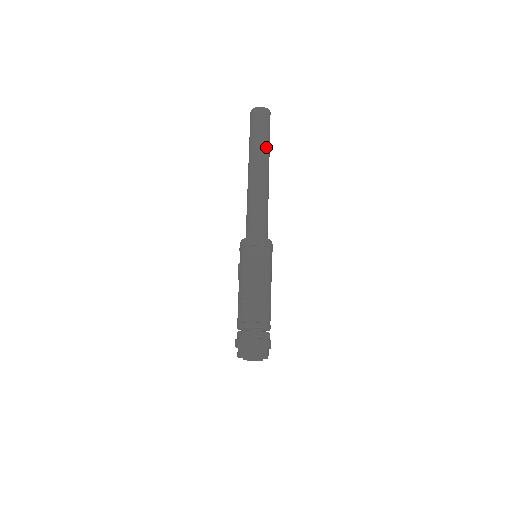
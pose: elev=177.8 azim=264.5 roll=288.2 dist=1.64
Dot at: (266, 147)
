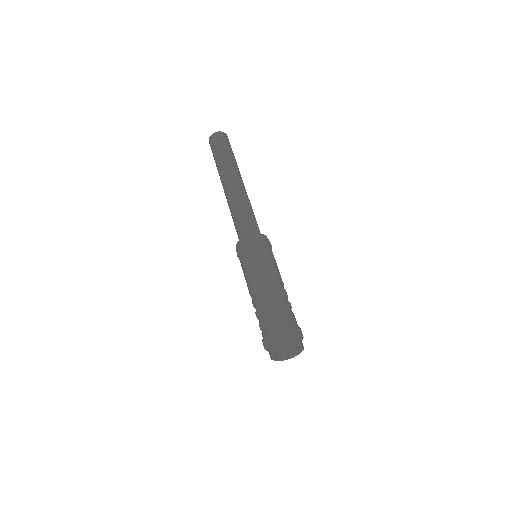
Dot at: occluded
